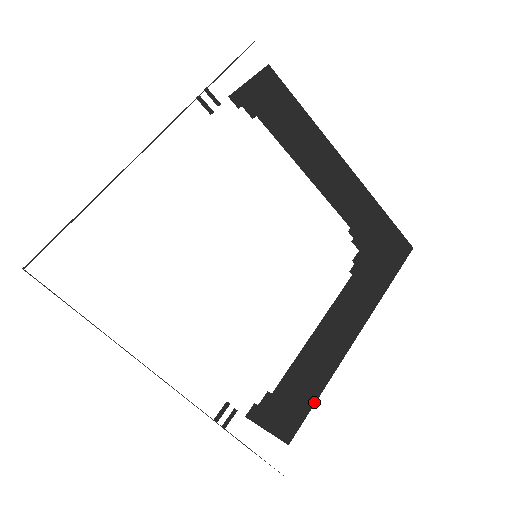
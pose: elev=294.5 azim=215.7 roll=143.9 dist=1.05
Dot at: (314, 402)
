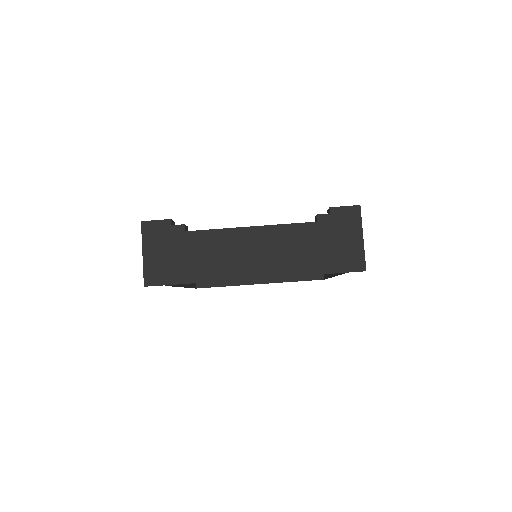
Dot at: (219, 286)
